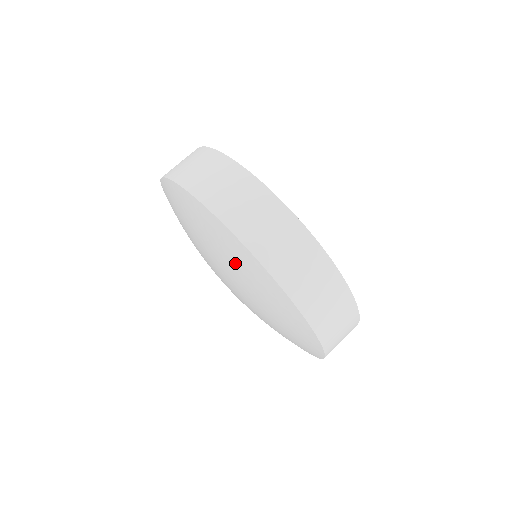
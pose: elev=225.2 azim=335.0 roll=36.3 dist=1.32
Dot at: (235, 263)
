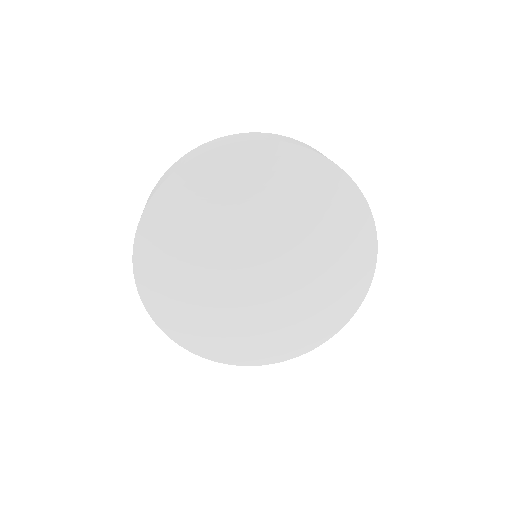
Dot at: occluded
